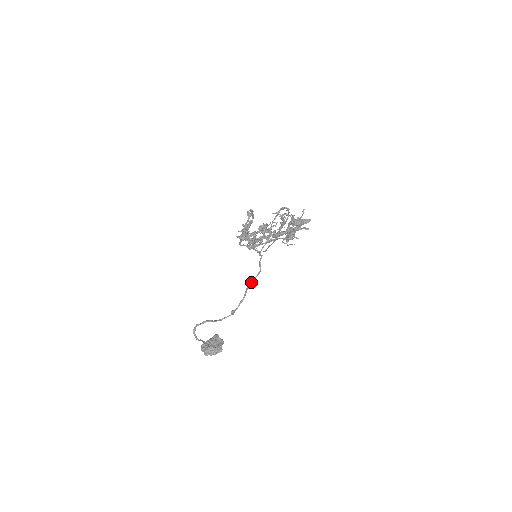
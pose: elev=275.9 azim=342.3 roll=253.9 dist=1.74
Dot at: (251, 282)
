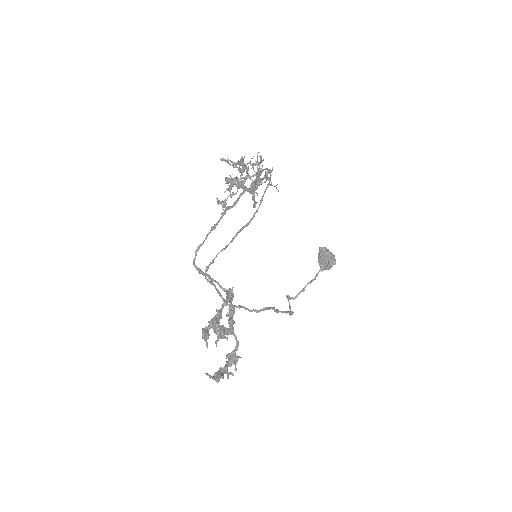
Dot at: (272, 309)
